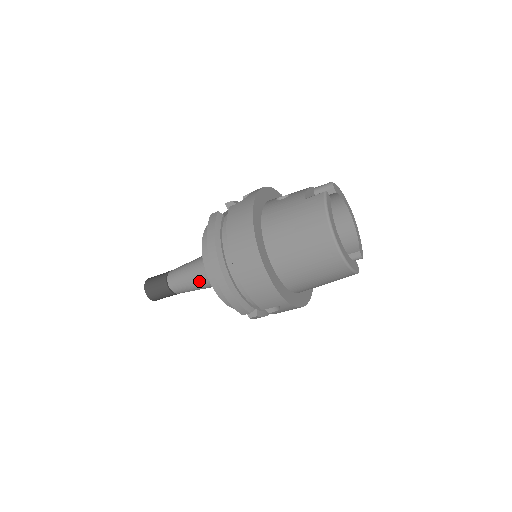
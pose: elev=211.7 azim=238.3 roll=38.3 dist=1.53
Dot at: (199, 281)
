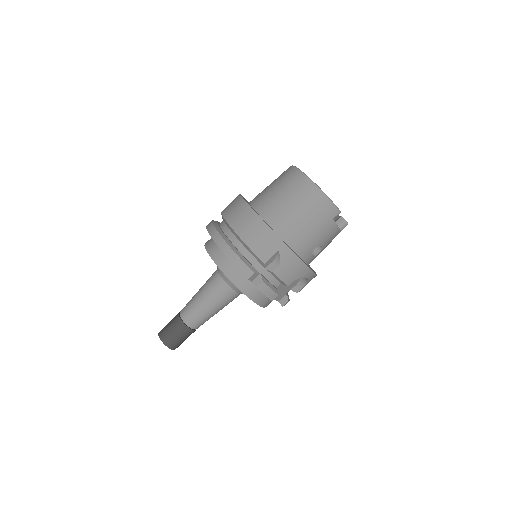
Dot at: (208, 294)
